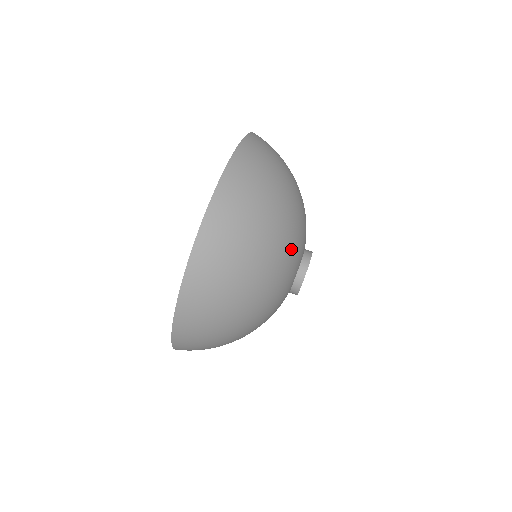
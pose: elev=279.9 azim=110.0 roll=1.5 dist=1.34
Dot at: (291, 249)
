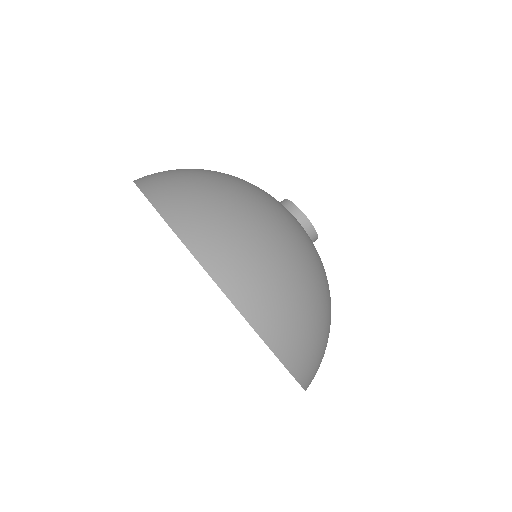
Dot at: (254, 187)
